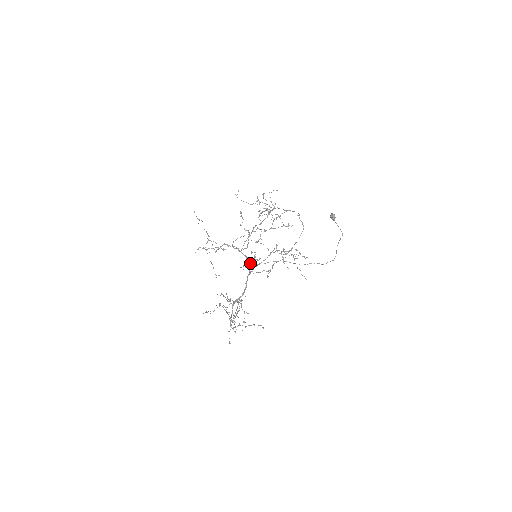
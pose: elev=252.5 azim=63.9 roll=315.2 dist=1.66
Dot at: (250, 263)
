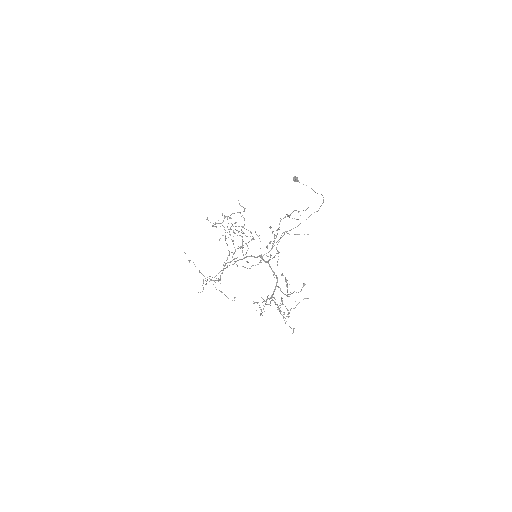
Dot at: (261, 256)
